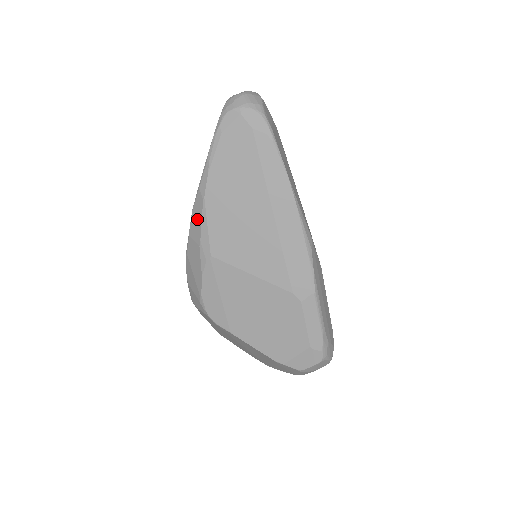
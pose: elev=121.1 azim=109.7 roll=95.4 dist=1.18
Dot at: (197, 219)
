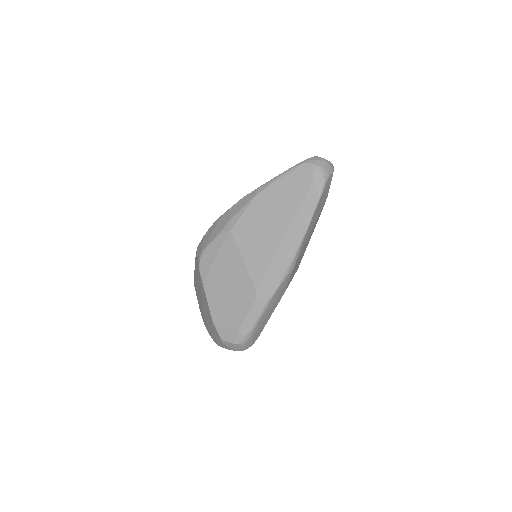
Dot at: (242, 204)
